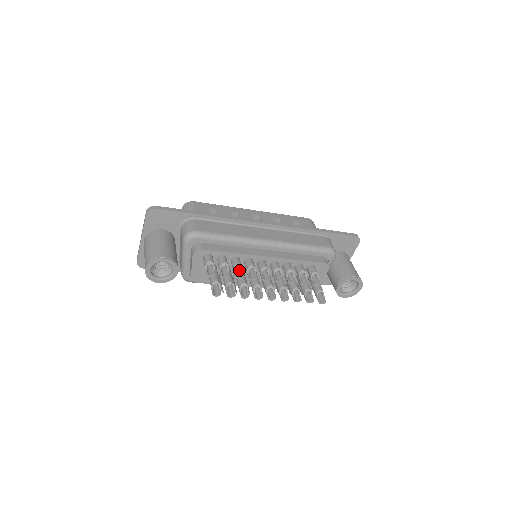
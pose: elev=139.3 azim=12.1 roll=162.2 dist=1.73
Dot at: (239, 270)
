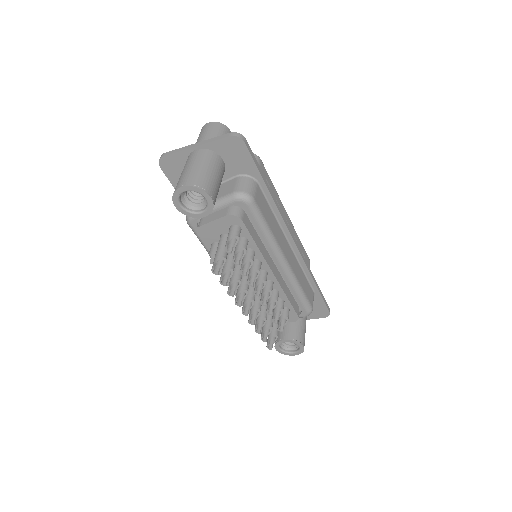
Dot at: (247, 265)
